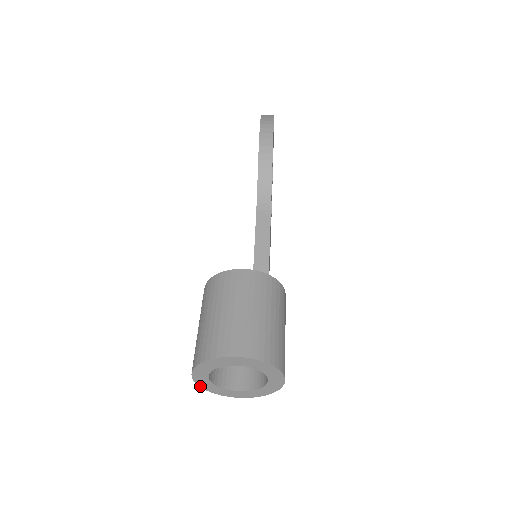
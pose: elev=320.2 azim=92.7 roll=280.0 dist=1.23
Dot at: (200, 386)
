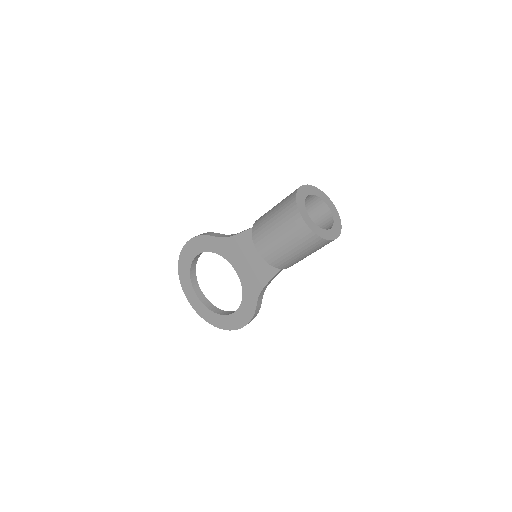
Dot at: (314, 232)
